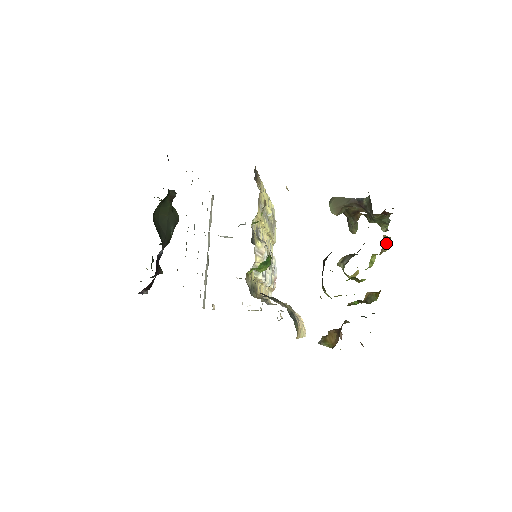
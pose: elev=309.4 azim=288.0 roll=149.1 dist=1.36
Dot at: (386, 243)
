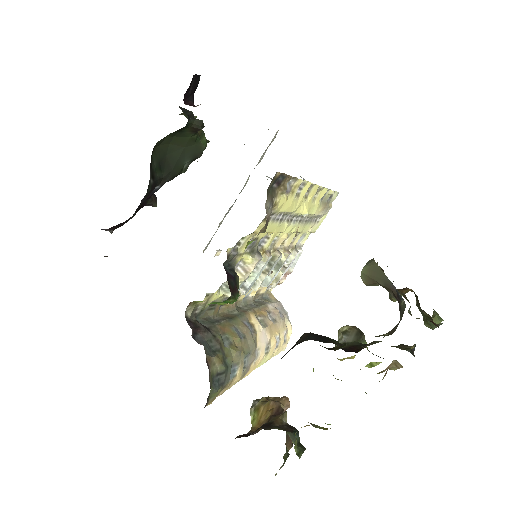
Dot at: (396, 366)
